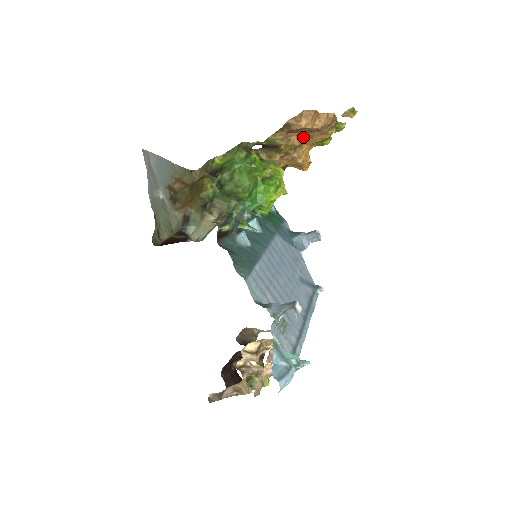
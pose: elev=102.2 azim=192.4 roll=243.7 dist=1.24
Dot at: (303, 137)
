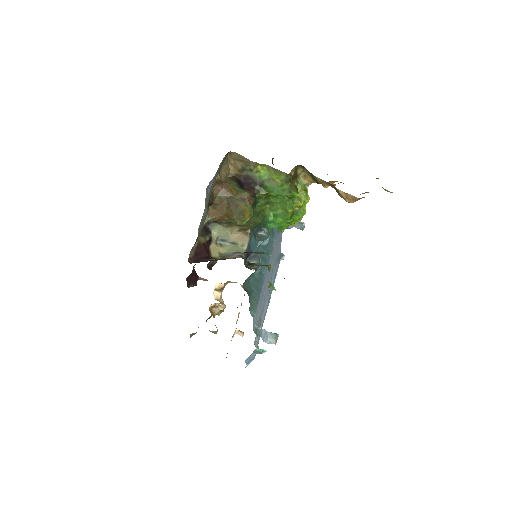
Dot at: (341, 182)
